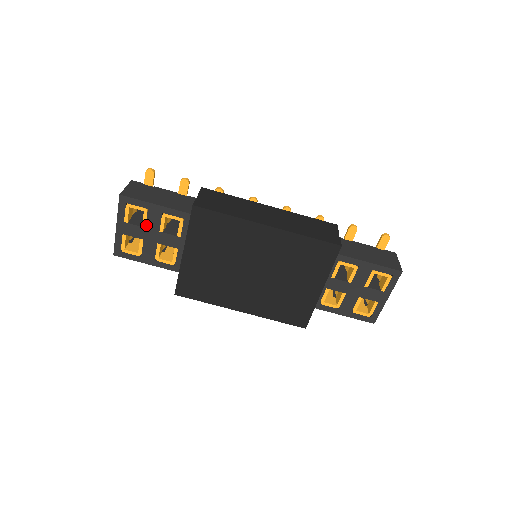
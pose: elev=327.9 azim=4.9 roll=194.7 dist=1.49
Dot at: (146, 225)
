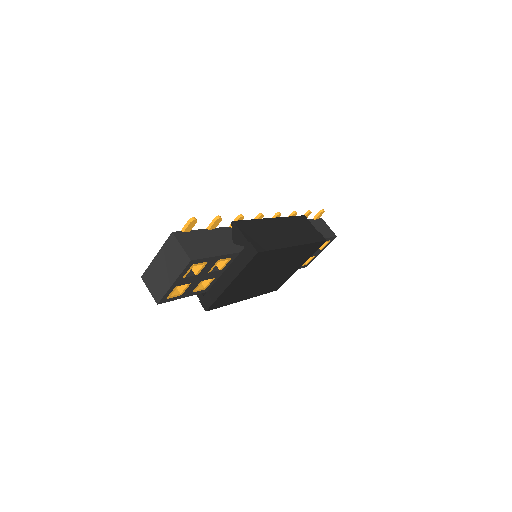
Dot at: (200, 273)
